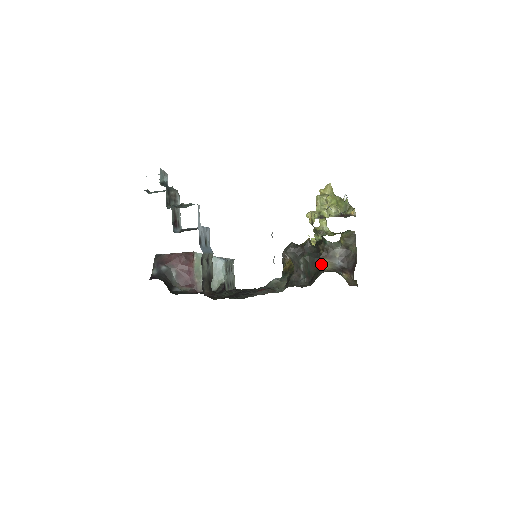
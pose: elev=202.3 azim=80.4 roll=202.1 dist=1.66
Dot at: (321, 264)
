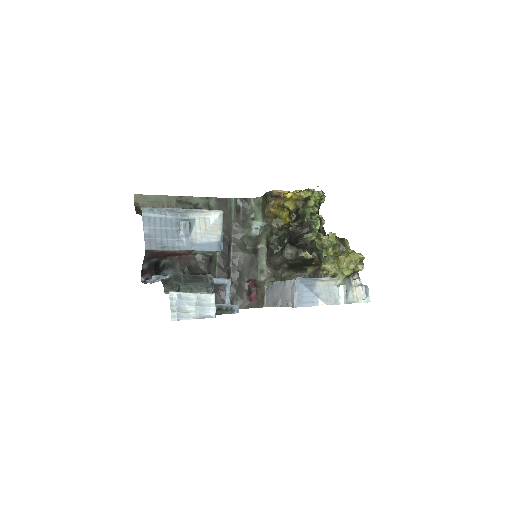
Dot at: (307, 267)
